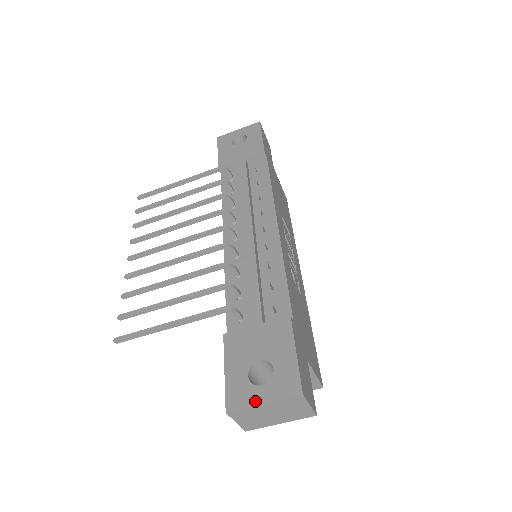
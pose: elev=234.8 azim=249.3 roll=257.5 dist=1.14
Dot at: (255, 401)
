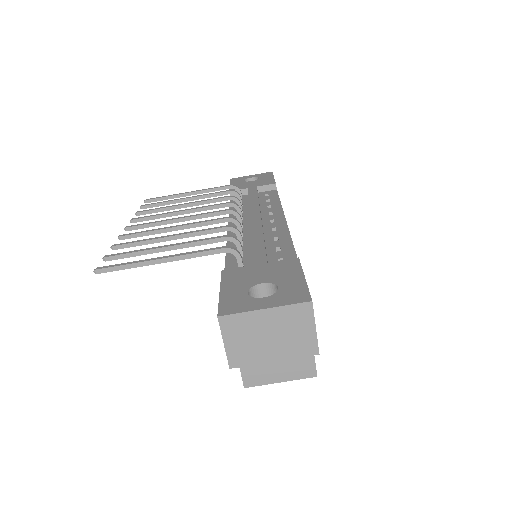
Dot at: (254, 307)
